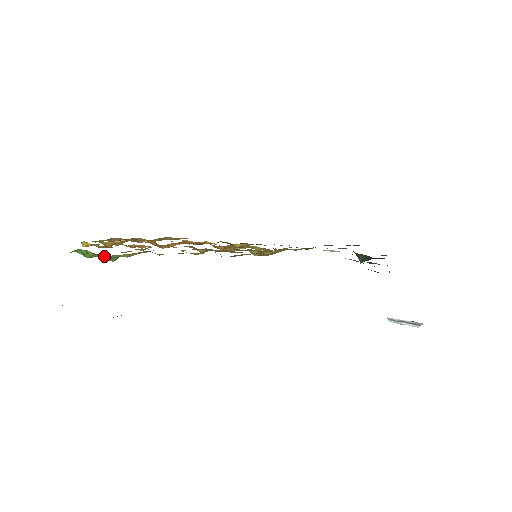
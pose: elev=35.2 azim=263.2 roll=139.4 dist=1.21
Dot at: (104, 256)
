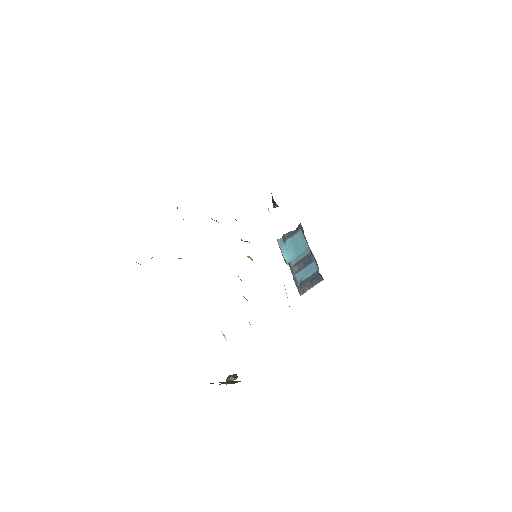
Dot at: occluded
